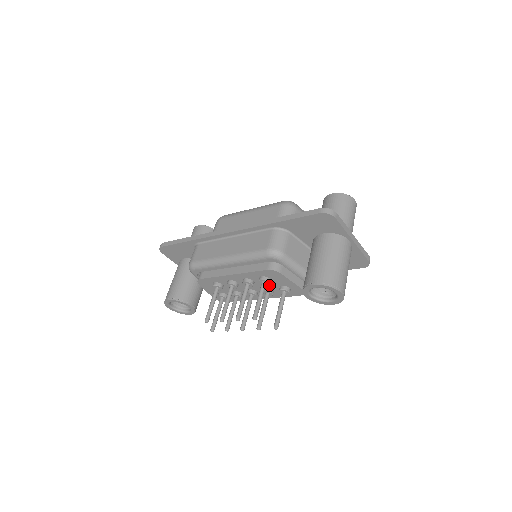
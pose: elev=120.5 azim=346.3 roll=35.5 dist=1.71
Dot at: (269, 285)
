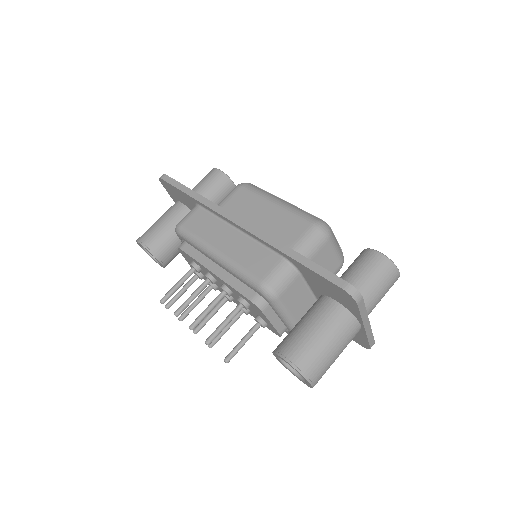
Dot at: occluded
